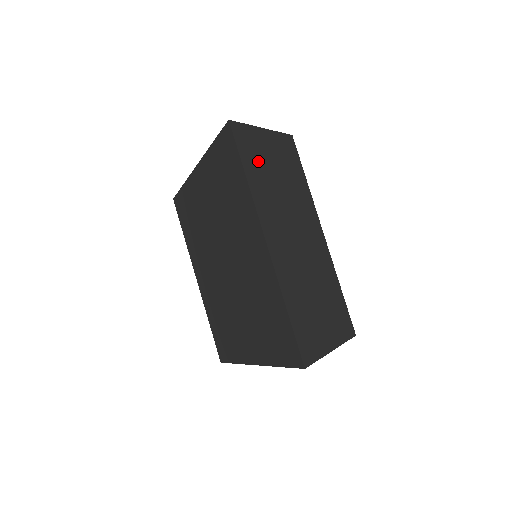
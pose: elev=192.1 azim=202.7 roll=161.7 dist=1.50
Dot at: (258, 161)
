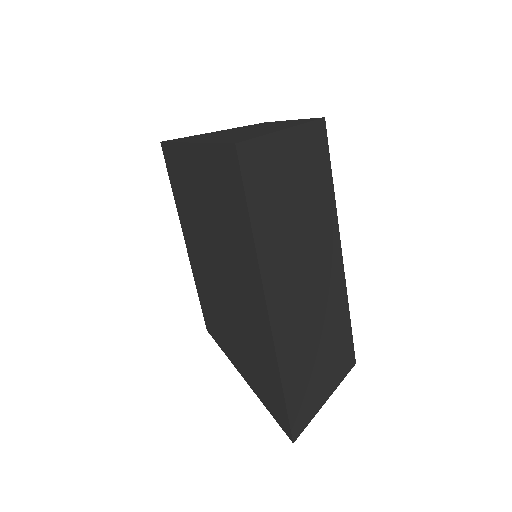
Dot at: (271, 192)
